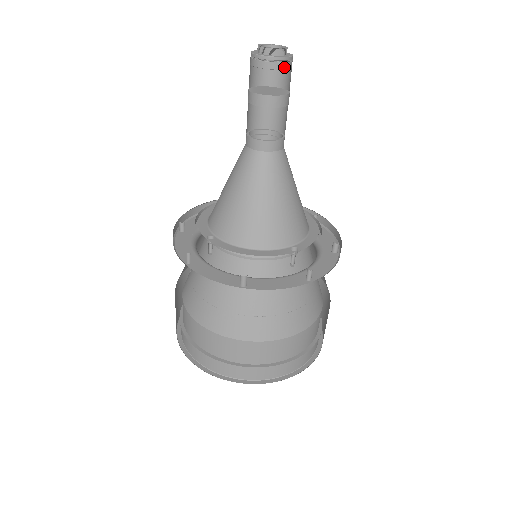
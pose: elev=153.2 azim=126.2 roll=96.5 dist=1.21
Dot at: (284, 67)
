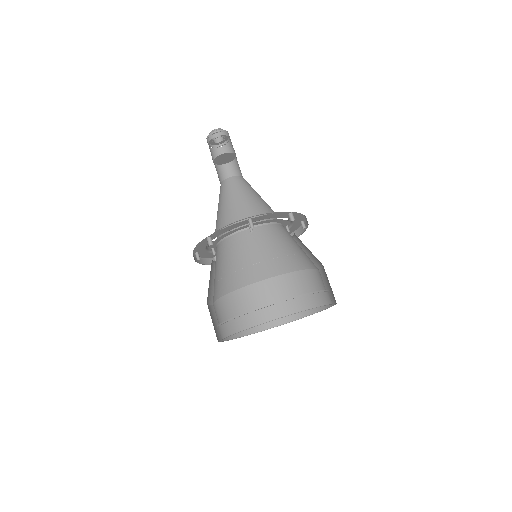
Dot at: occluded
